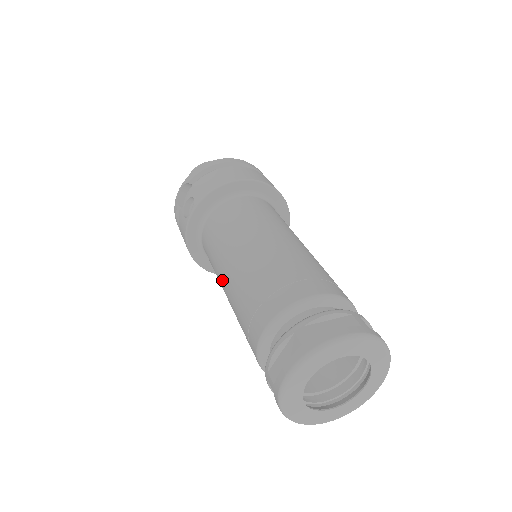
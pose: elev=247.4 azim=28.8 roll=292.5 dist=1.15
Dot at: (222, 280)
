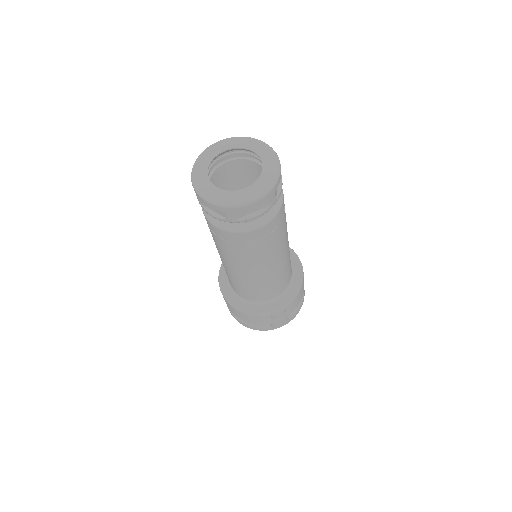
Dot at: occluded
